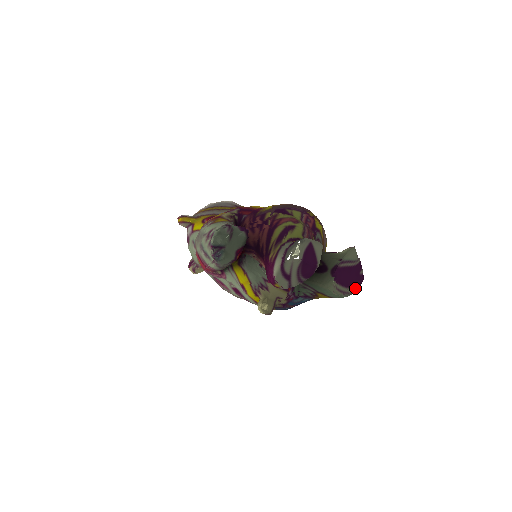
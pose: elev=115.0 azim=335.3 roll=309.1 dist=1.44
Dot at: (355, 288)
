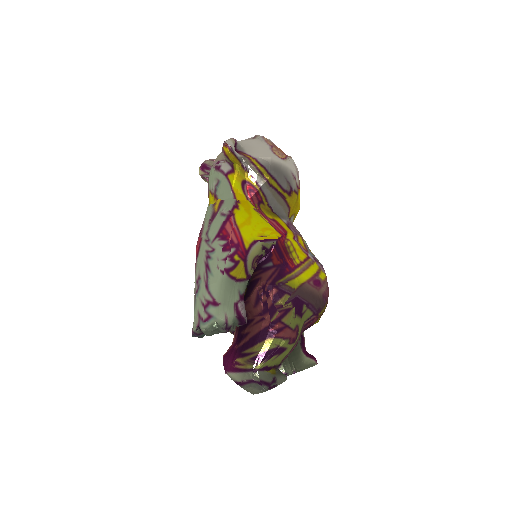
Dot at: occluded
